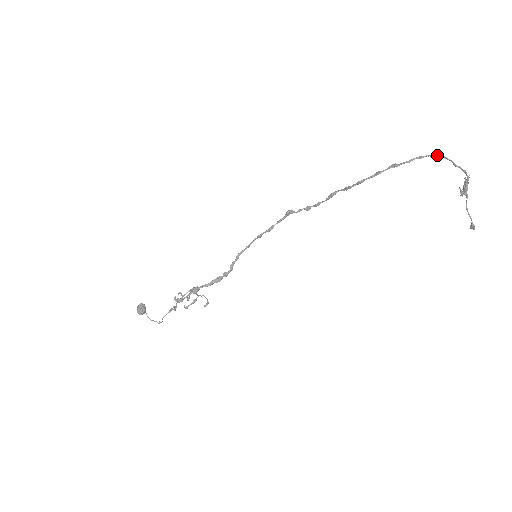
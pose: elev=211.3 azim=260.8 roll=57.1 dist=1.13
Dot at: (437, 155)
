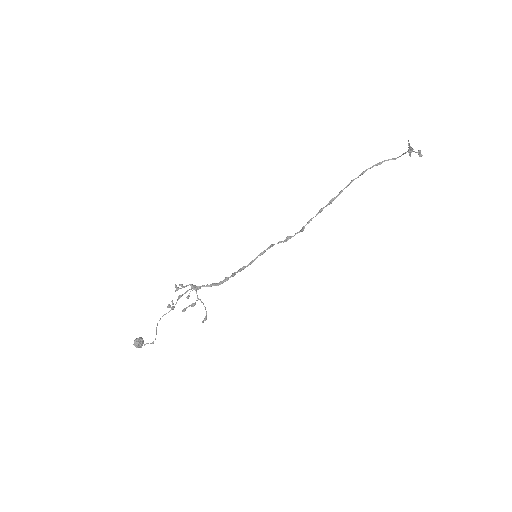
Dot at: (391, 159)
